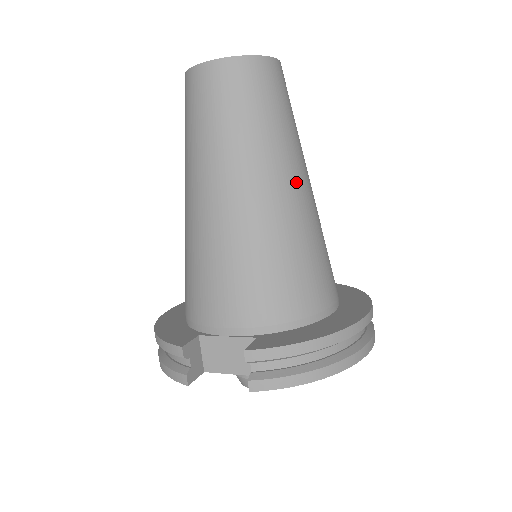
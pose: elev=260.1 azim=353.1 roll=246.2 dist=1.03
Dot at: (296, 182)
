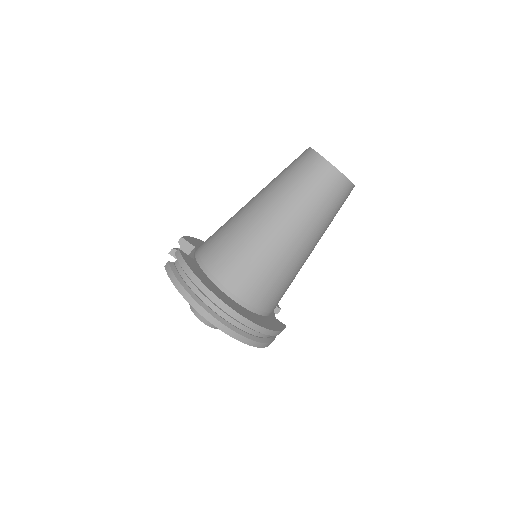
Dot at: (279, 224)
